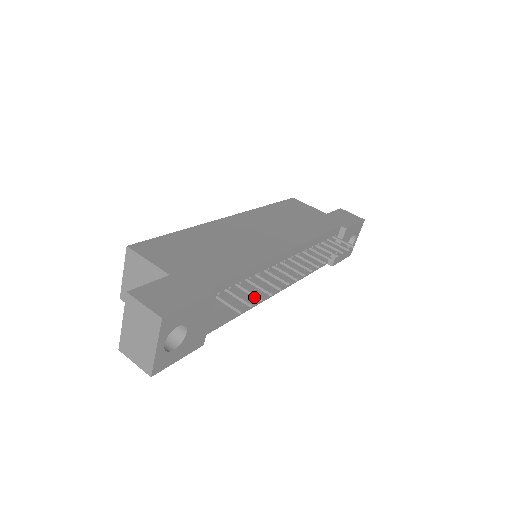
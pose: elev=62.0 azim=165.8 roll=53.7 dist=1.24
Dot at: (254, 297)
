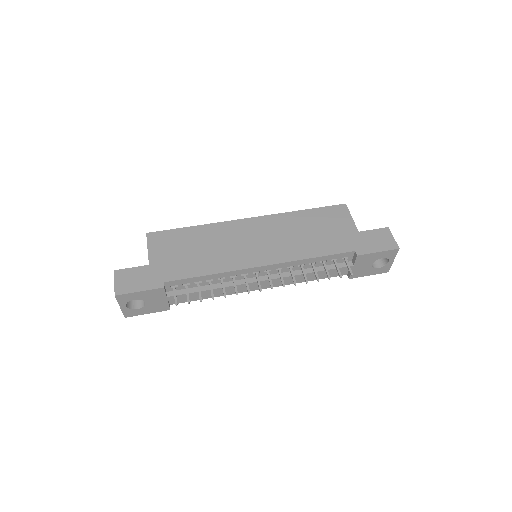
Dot at: (199, 296)
